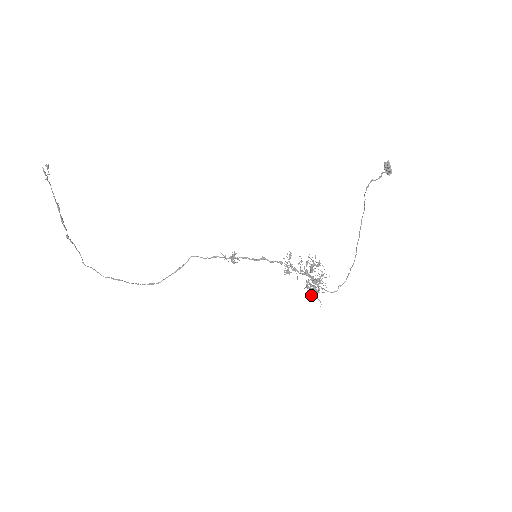
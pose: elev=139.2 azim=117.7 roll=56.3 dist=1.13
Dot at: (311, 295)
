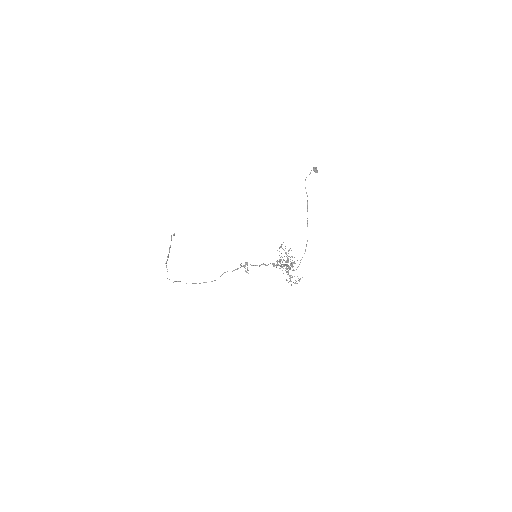
Dot at: (287, 280)
